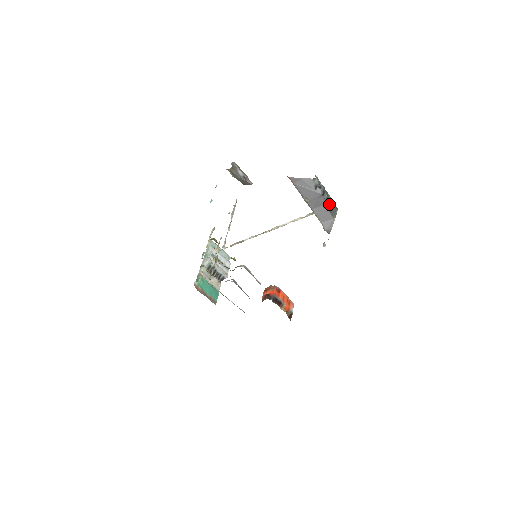
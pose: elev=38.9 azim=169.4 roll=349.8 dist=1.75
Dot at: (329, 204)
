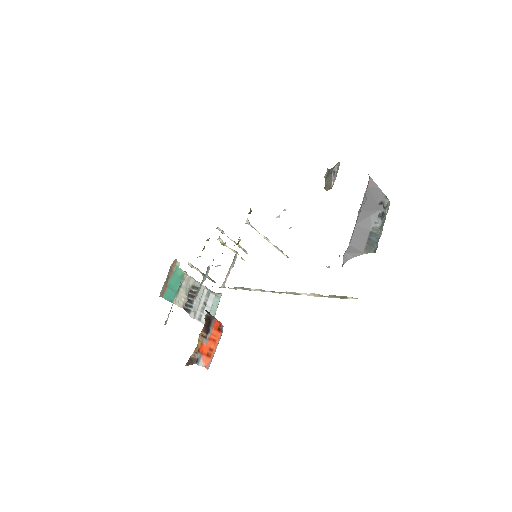
Dot at: (374, 237)
